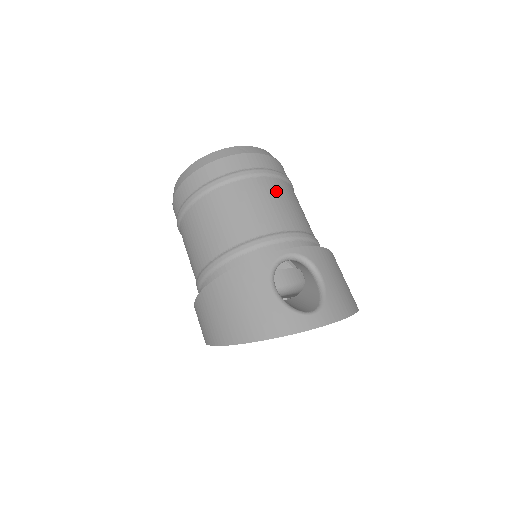
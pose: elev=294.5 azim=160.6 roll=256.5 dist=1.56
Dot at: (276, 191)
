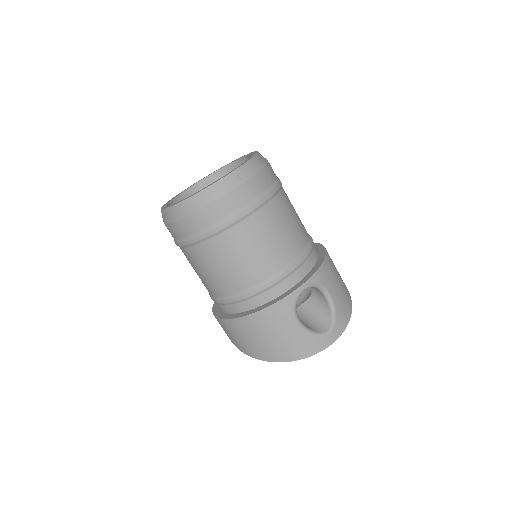
Dot at: (279, 216)
